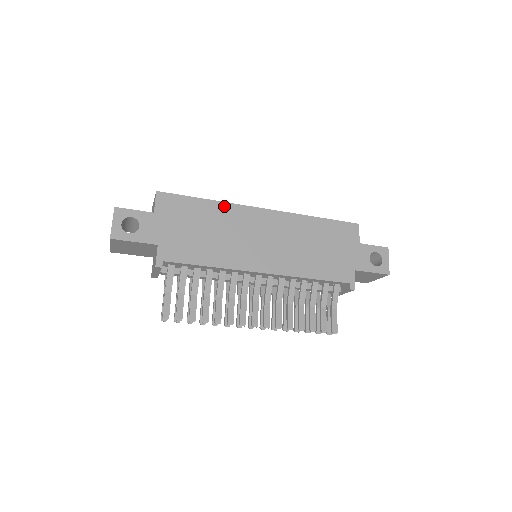
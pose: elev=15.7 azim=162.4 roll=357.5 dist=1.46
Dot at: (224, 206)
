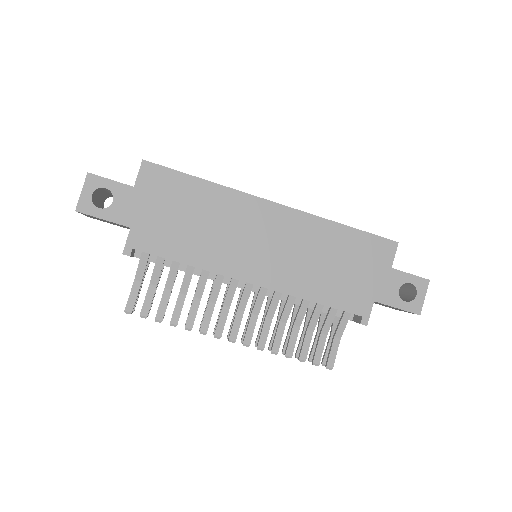
Dot at: (224, 191)
